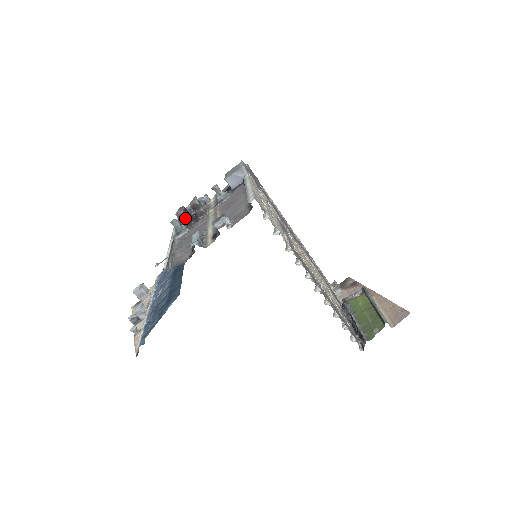
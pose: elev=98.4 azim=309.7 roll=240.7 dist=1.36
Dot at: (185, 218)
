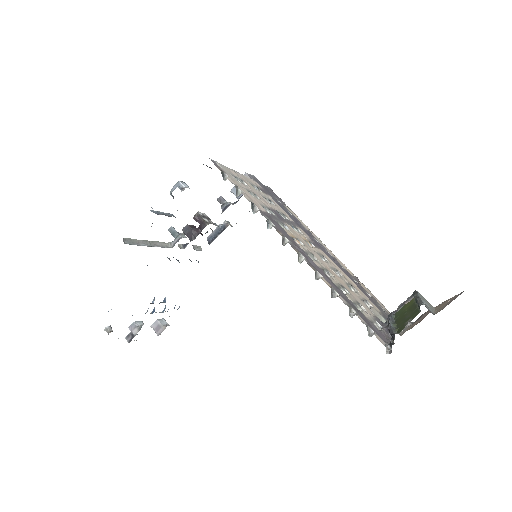
Dot at: (189, 231)
